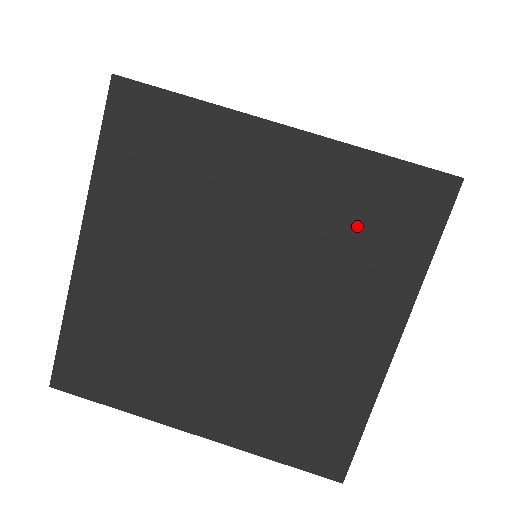
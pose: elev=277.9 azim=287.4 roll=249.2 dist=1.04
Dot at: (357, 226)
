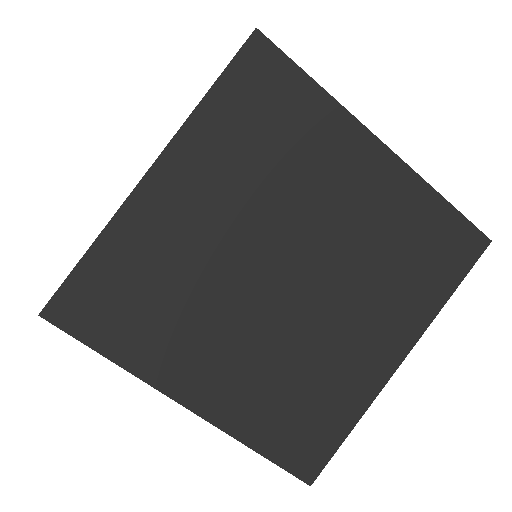
Dot at: occluded
